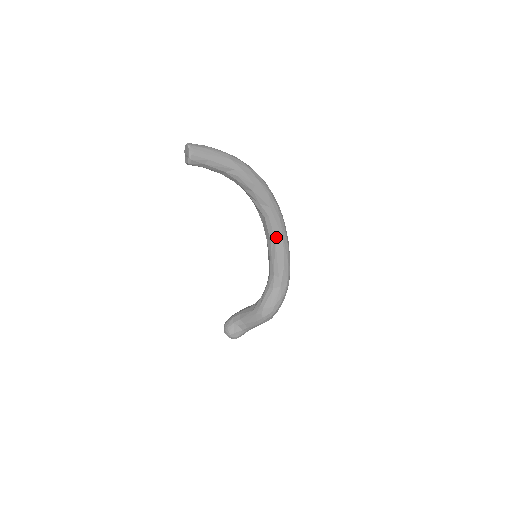
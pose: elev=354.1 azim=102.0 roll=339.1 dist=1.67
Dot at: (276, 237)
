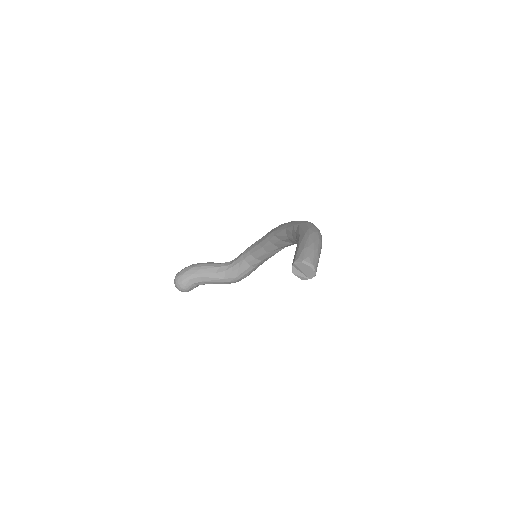
Dot at: (287, 246)
